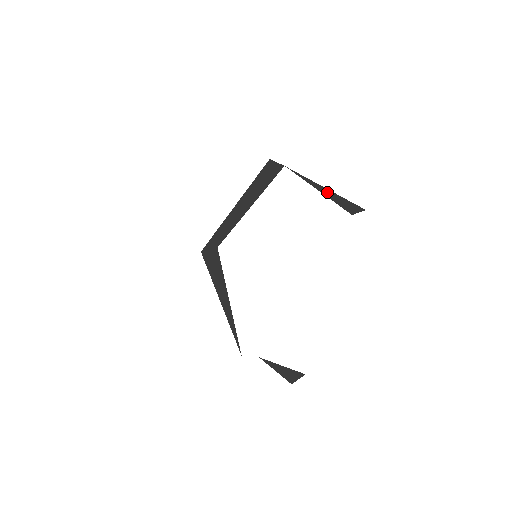
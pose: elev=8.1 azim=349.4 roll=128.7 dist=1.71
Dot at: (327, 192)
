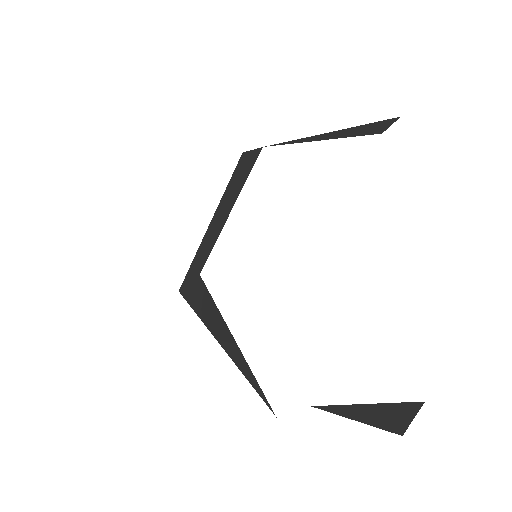
Dot at: (331, 135)
